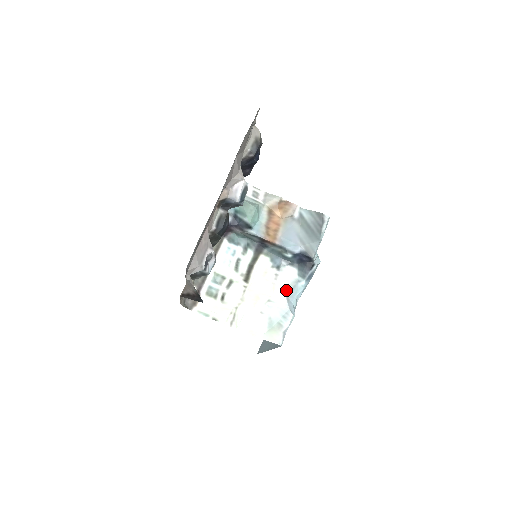
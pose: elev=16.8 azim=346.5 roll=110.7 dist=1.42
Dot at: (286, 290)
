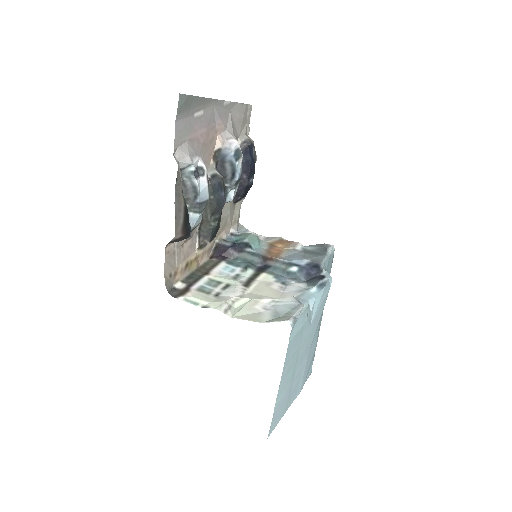
Dot at: (294, 294)
